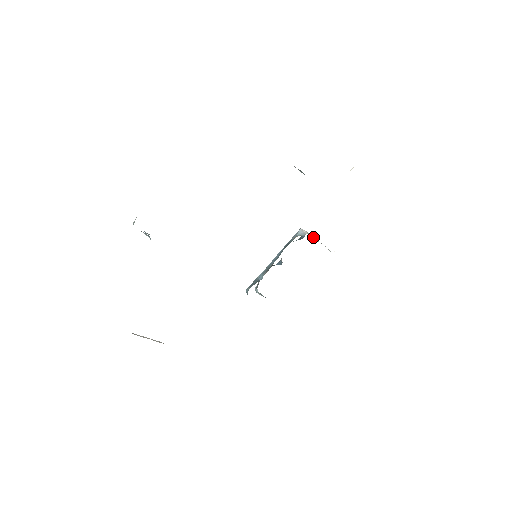
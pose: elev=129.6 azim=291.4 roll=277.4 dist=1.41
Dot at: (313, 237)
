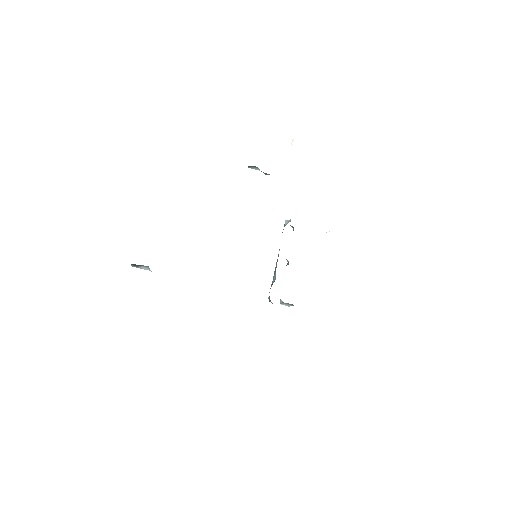
Dot at: occluded
